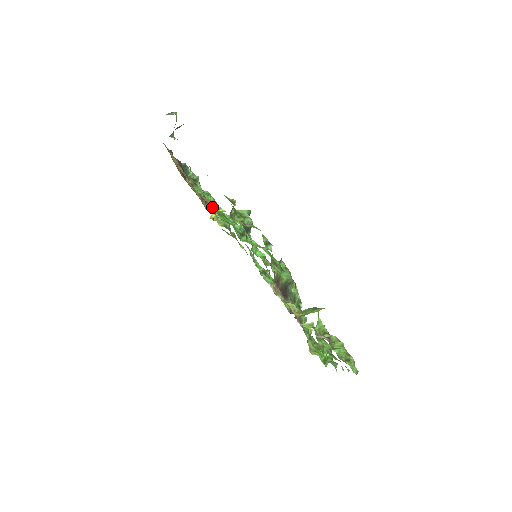
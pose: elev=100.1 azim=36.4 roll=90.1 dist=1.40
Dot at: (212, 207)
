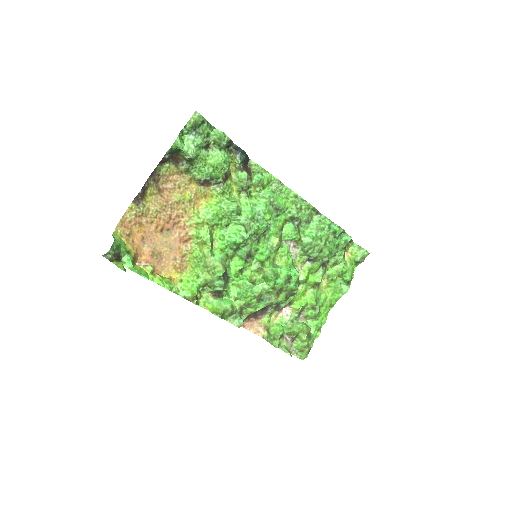
Dot at: (220, 178)
